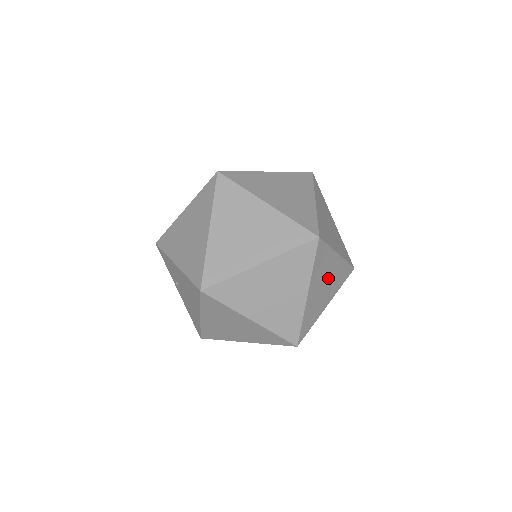
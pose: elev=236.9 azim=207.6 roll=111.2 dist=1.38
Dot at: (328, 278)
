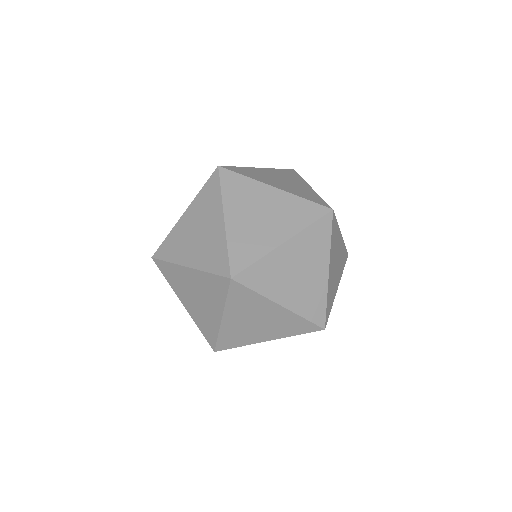
Dot at: (265, 210)
